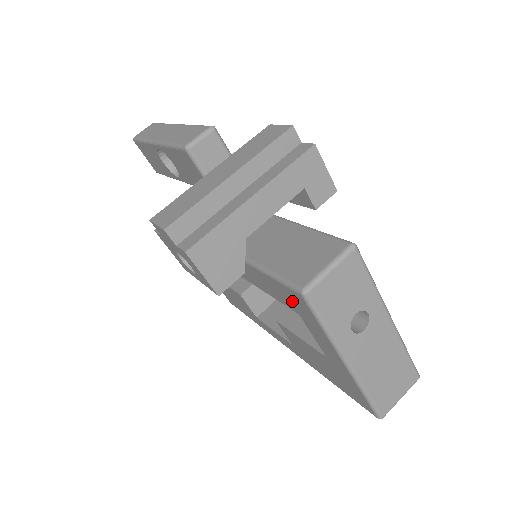
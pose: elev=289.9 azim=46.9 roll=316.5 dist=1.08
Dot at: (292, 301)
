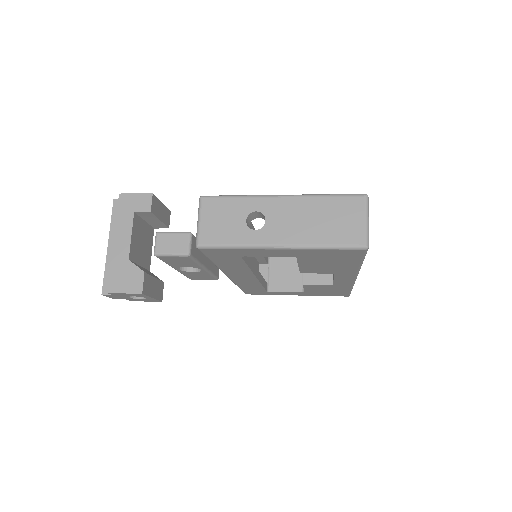
Dot at: (224, 255)
